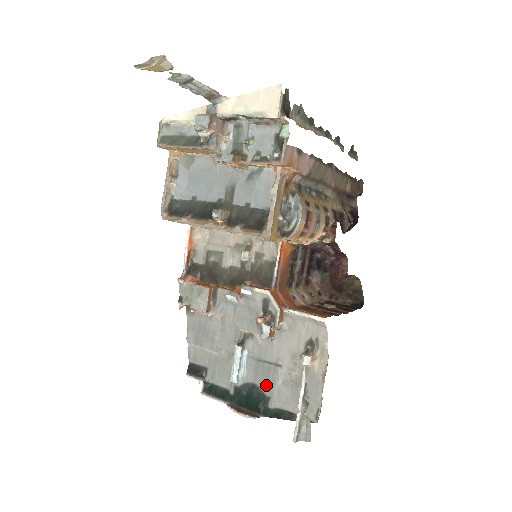
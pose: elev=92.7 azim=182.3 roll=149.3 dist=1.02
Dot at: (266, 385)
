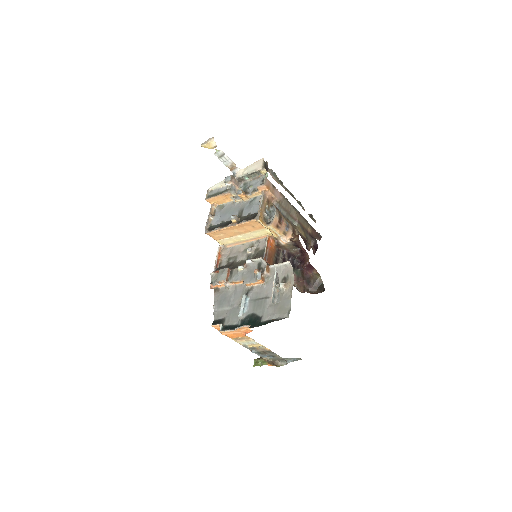
Dot at: (260, 311)
